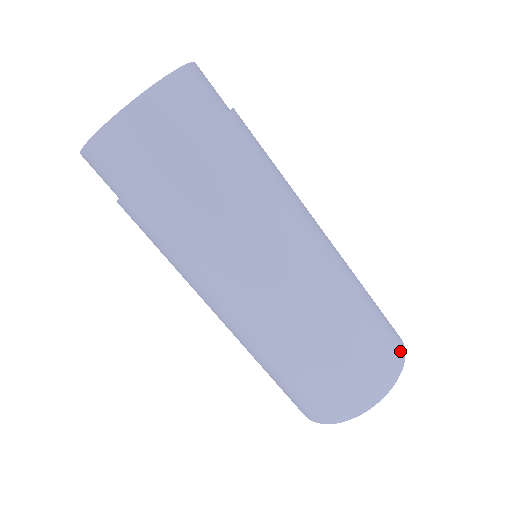
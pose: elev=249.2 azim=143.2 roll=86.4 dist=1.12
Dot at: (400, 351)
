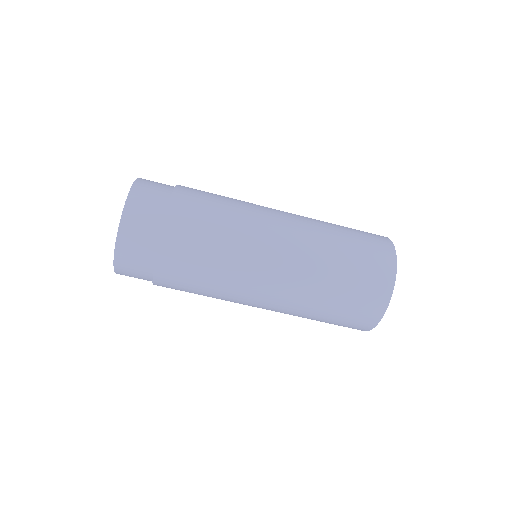
Dot at: (389, 263)
